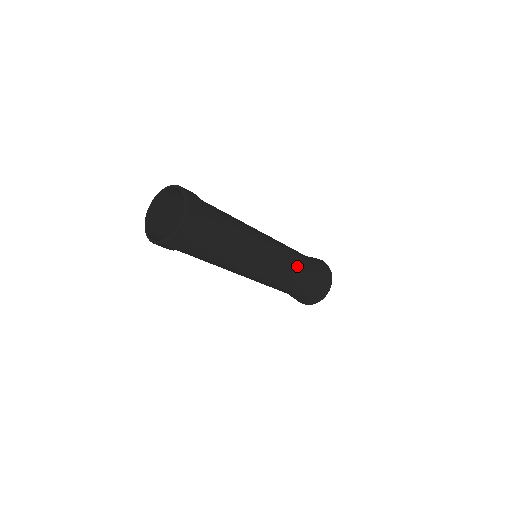
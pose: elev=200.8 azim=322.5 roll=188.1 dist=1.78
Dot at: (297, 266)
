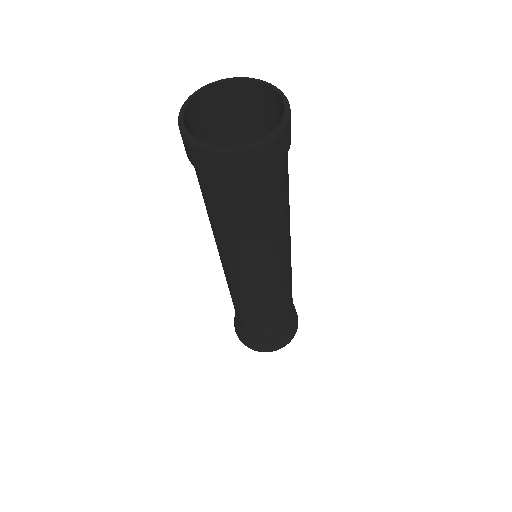
Dot at: (286, 300)
